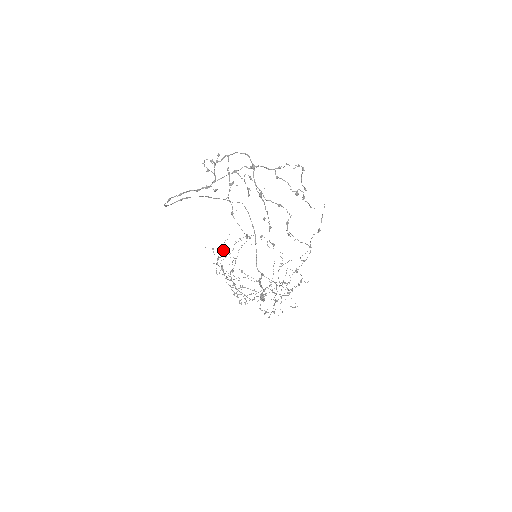
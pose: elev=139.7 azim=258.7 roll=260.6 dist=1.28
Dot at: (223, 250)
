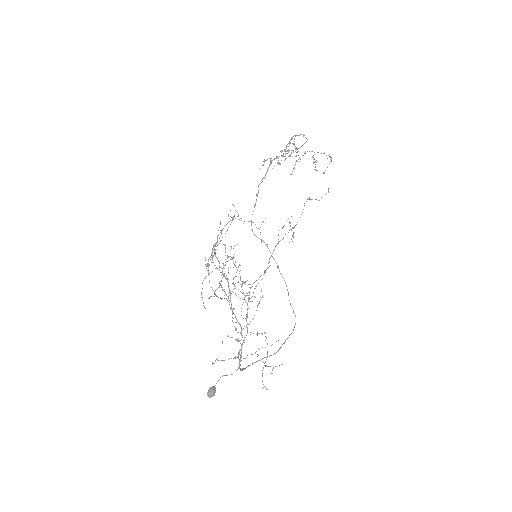
Dot at: (244, 295)
